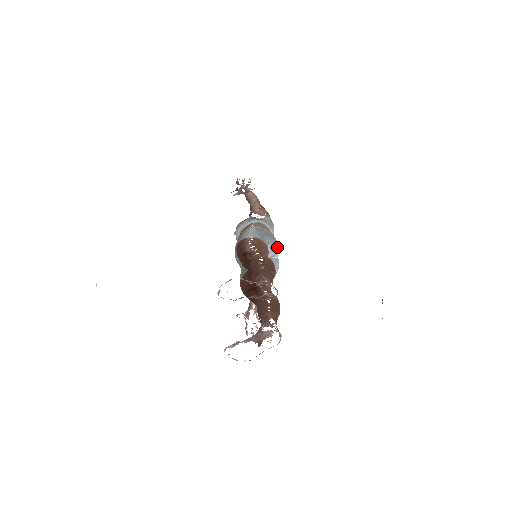
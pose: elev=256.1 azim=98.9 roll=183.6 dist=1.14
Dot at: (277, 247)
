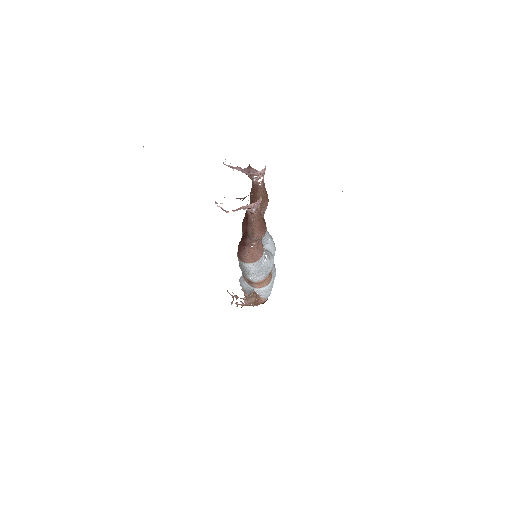
Dot at: (275, 247)
